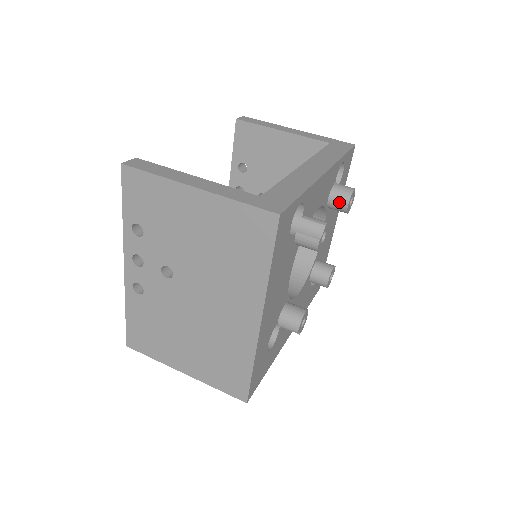
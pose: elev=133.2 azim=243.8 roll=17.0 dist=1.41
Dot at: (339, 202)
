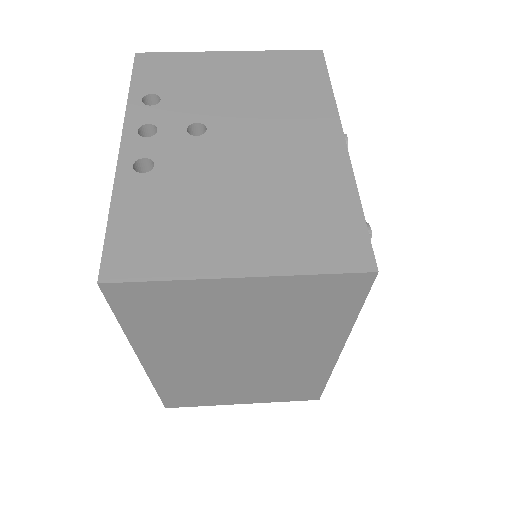
Dot at: occluded
